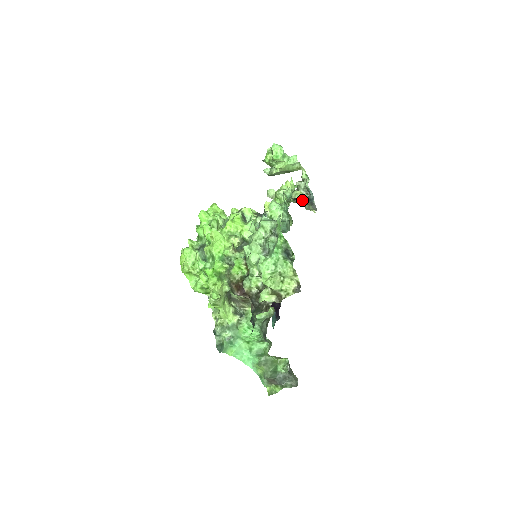
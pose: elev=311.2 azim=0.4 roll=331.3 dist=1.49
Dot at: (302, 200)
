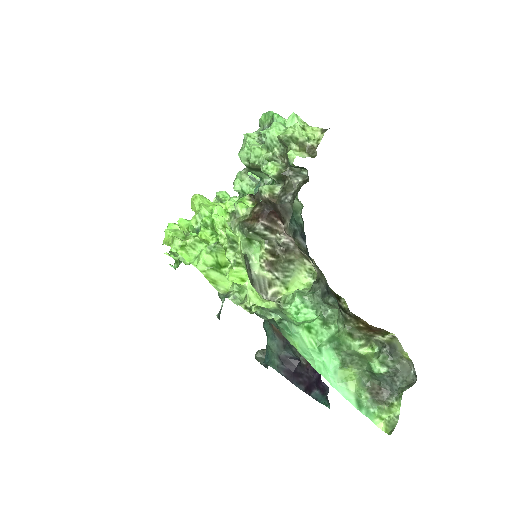
Dot at: occluded
